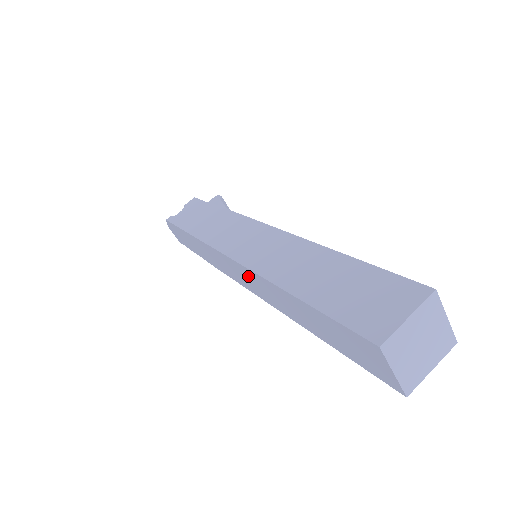
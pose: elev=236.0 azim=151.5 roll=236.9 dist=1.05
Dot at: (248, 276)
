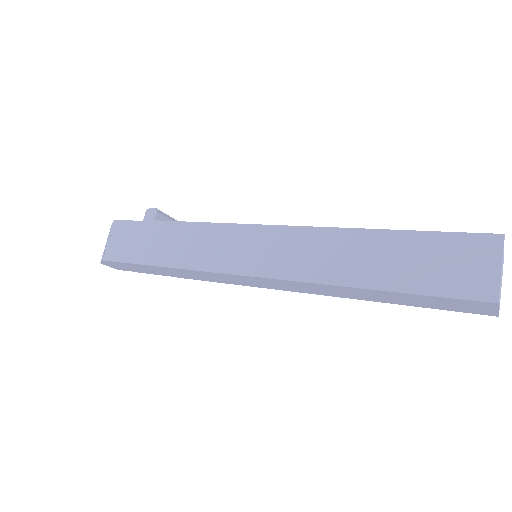
Dot at: (278, 283)
